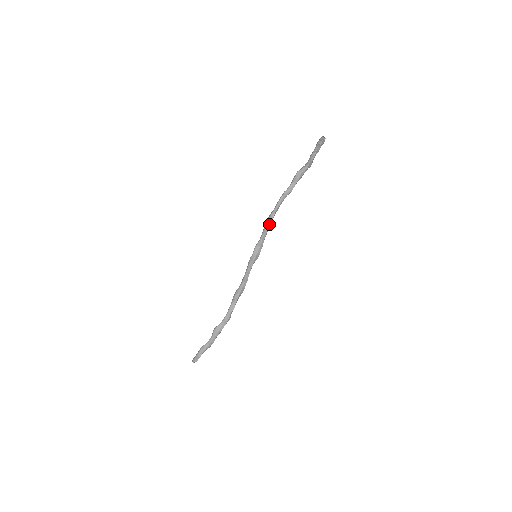
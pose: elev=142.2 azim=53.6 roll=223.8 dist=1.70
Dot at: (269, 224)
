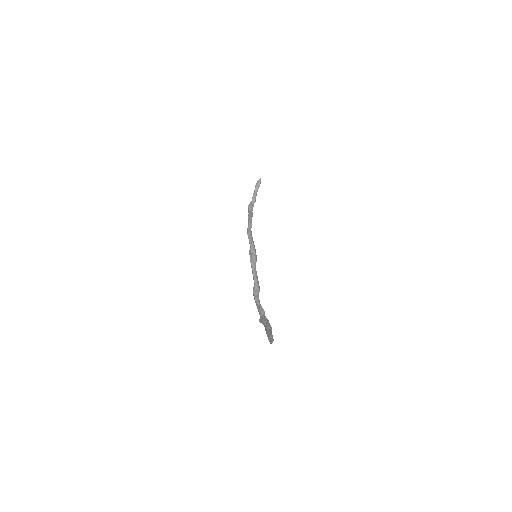
Dot at: (249, 237)
